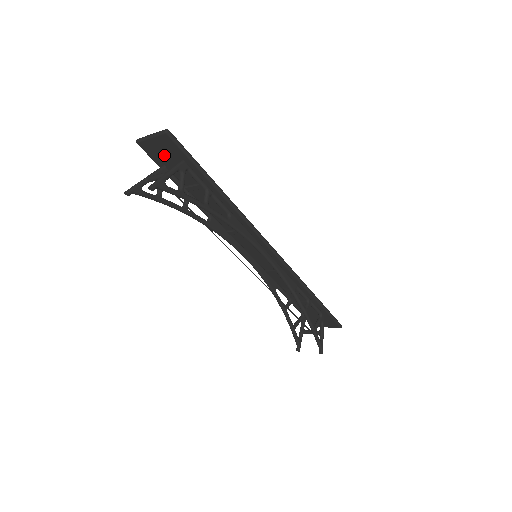
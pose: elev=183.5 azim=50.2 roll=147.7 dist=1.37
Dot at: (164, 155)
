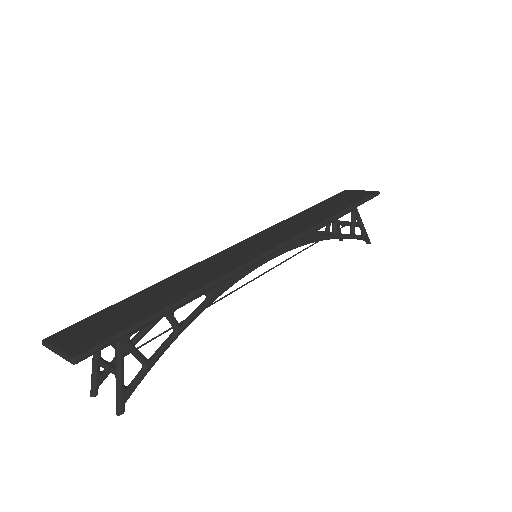
Dot at: occluded
